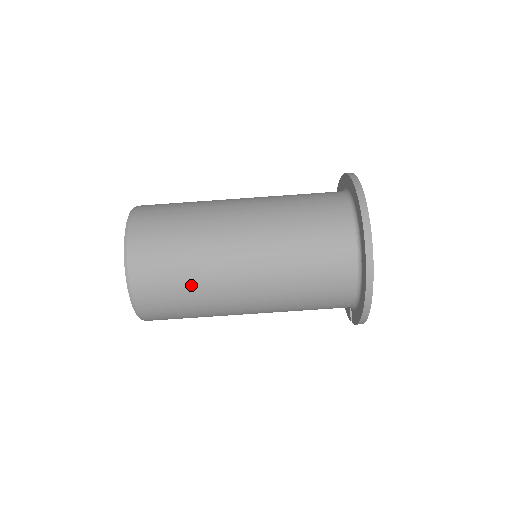
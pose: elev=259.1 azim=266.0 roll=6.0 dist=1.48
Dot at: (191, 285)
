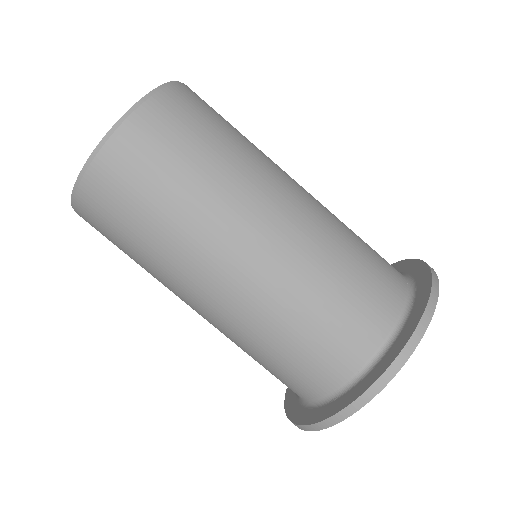
Dot at: (144, 251)
